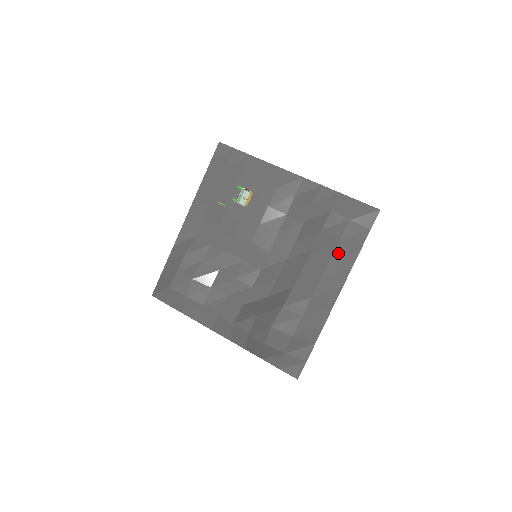
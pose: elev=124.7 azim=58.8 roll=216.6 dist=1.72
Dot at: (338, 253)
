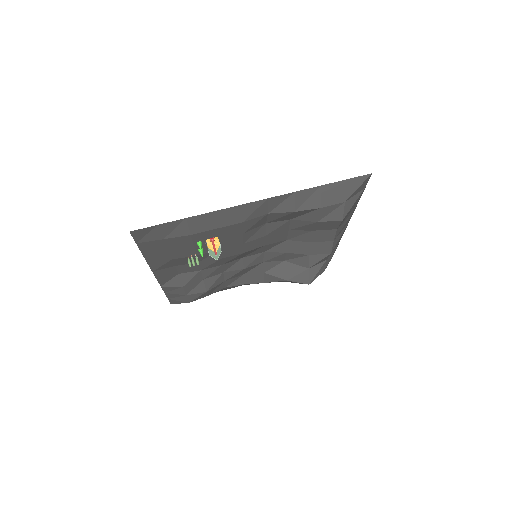
Dot at: (342, 222)
